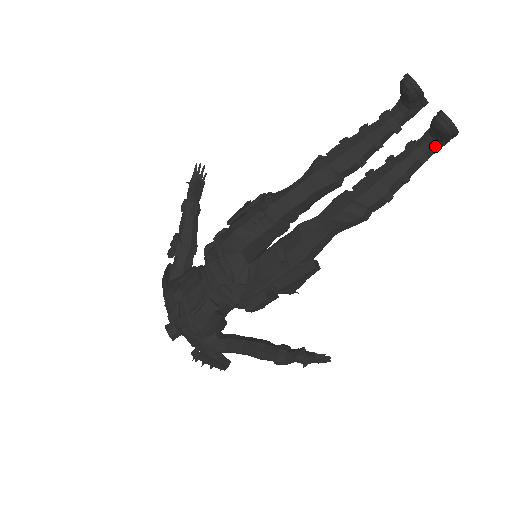
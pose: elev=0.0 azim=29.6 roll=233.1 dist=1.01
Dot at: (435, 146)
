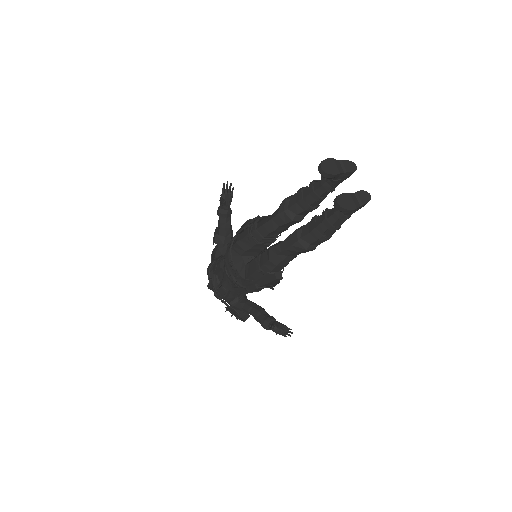
Dot at: occluded
